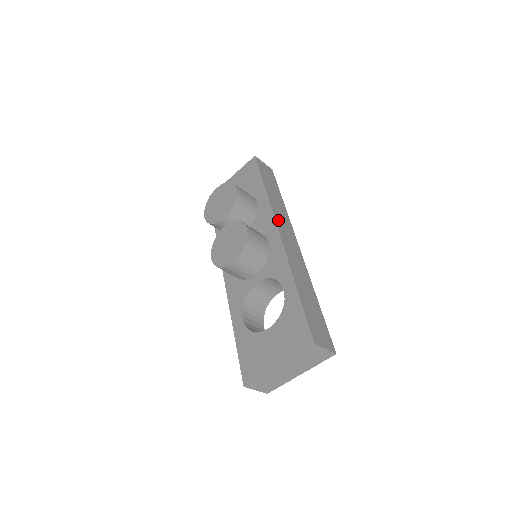
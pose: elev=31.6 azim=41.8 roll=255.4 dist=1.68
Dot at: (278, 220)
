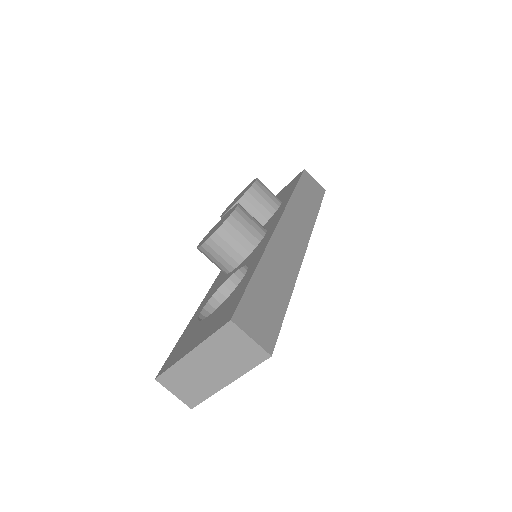
Dot at: (289, 216)
